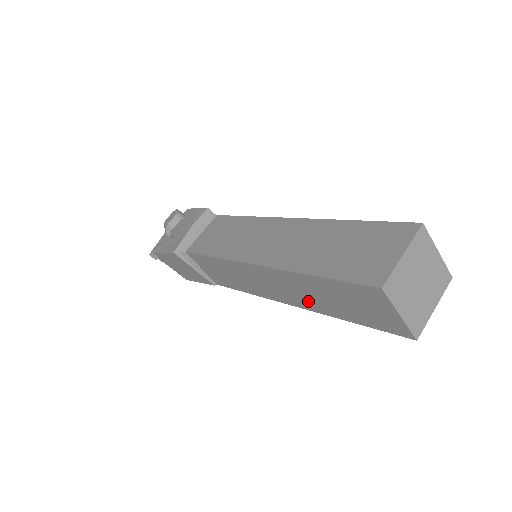
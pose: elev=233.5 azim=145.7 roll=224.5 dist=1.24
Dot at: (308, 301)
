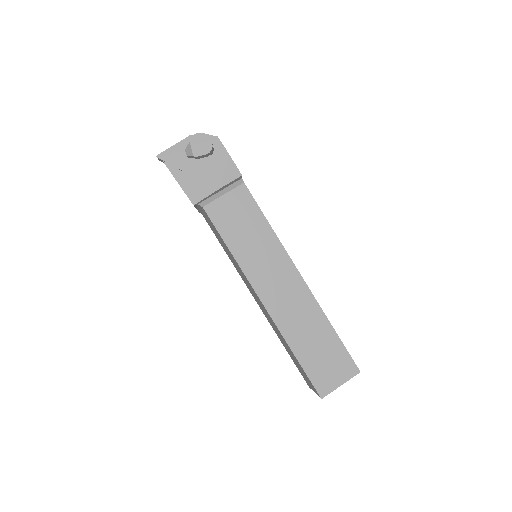
Dot at: (272, 326)
